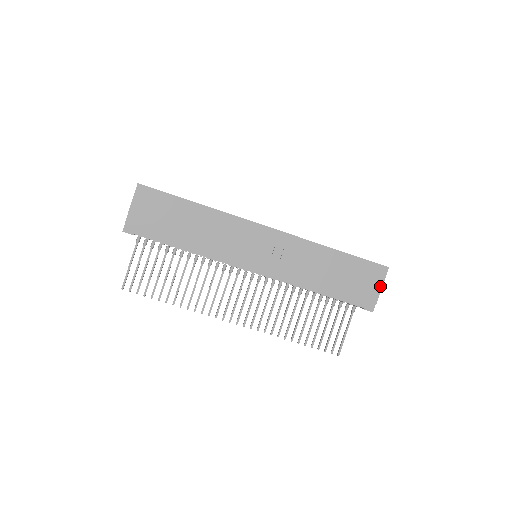
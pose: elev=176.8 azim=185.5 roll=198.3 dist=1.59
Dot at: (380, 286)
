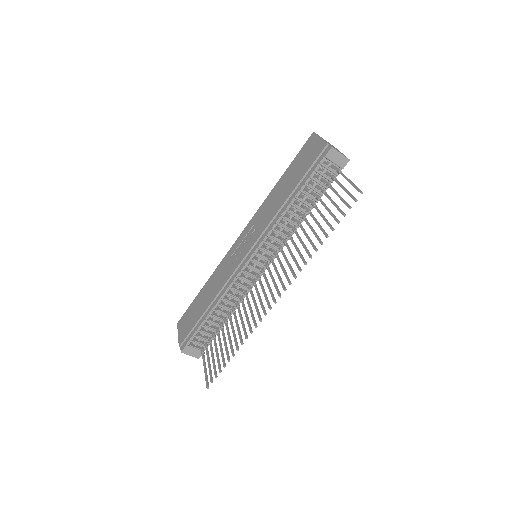
Dot at: (319, 140)
